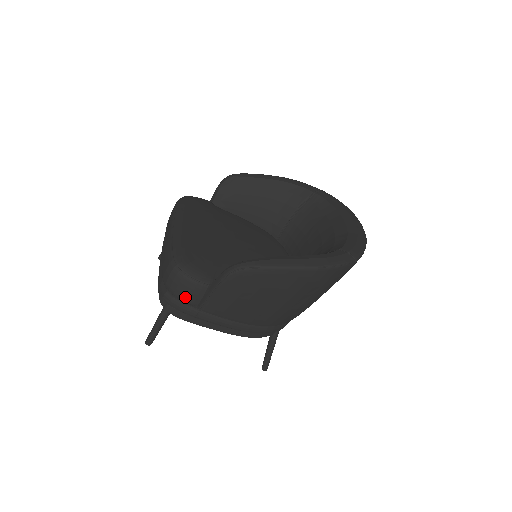
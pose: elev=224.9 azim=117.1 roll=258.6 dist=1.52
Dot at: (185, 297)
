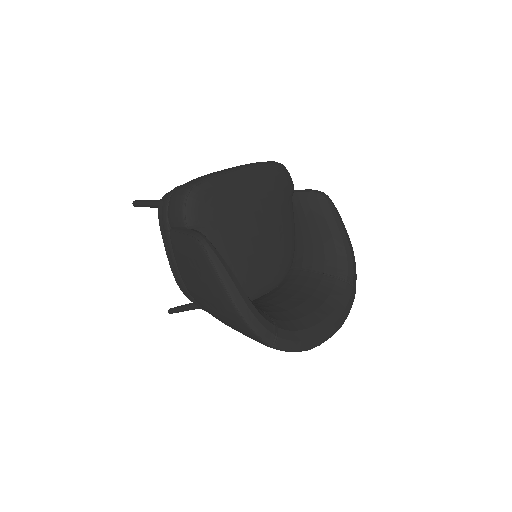
Dot at: (171, 212)
